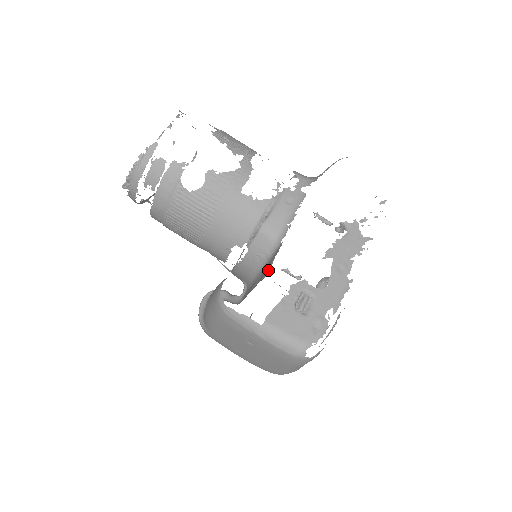
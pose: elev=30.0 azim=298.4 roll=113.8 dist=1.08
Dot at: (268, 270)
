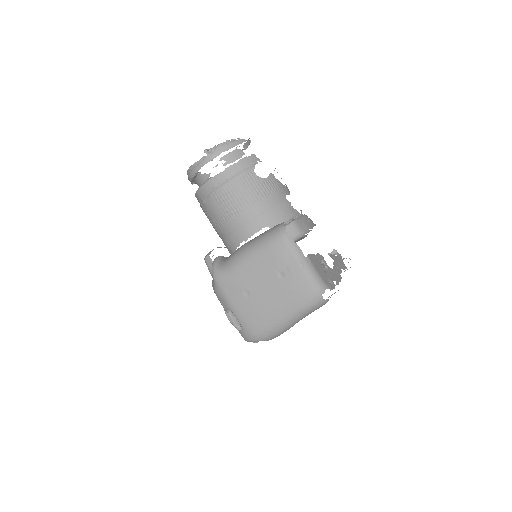
Dot at: (304, 237)
